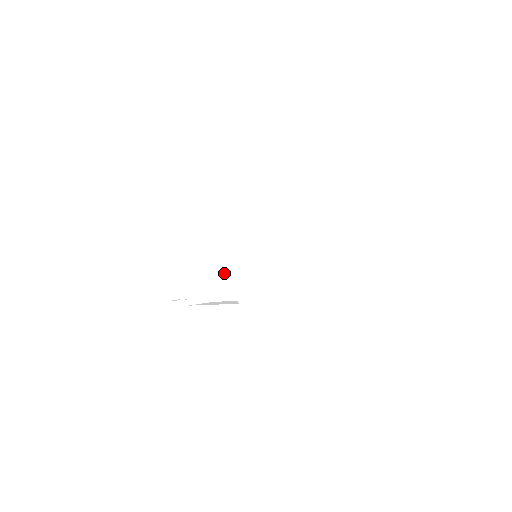
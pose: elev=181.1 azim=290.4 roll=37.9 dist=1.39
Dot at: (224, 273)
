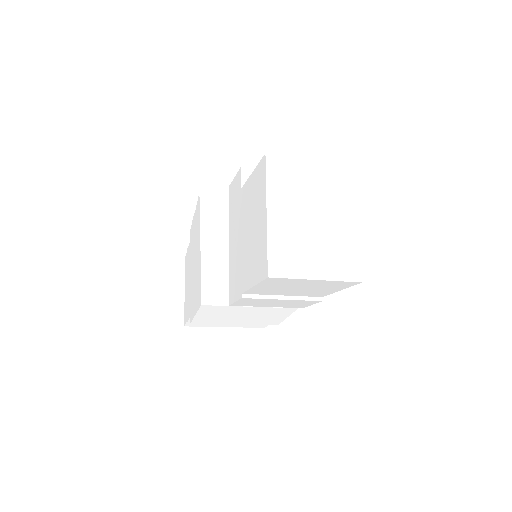
Dot at: (216, 275)
